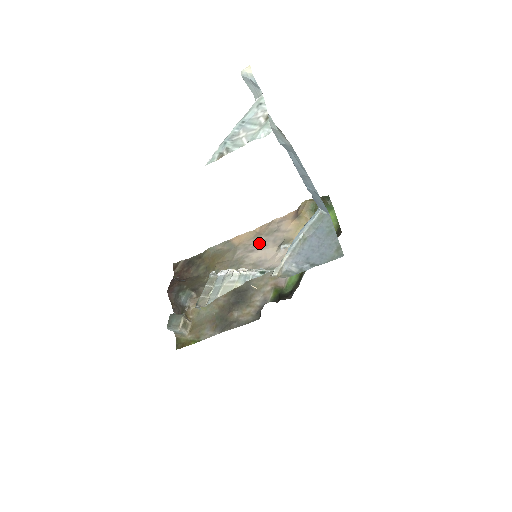
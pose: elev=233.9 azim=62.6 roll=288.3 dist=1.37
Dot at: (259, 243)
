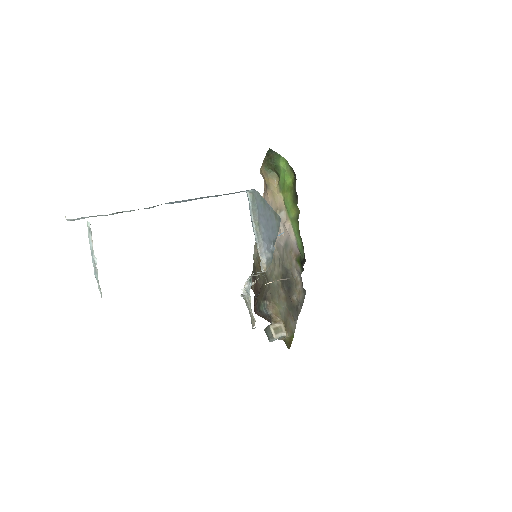
Dot at: occluded
